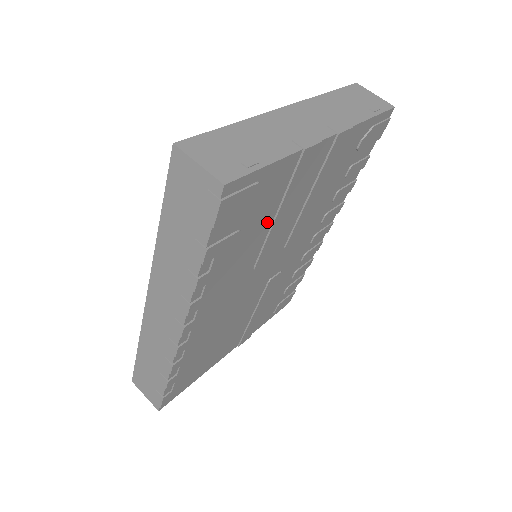
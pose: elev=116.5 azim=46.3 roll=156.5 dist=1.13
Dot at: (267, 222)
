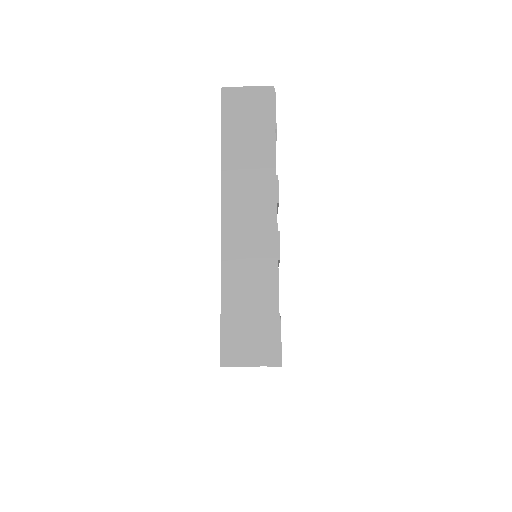
Dot at: occluded
